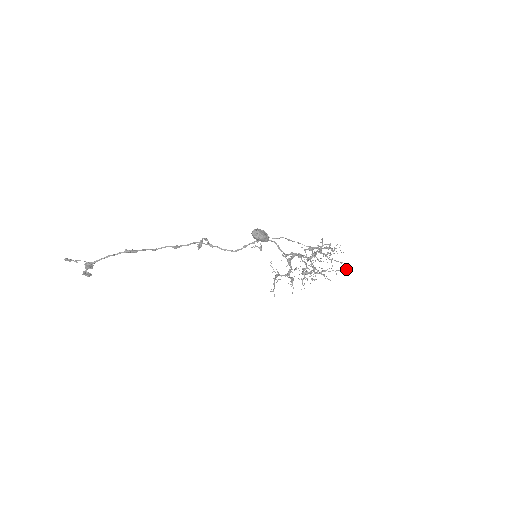
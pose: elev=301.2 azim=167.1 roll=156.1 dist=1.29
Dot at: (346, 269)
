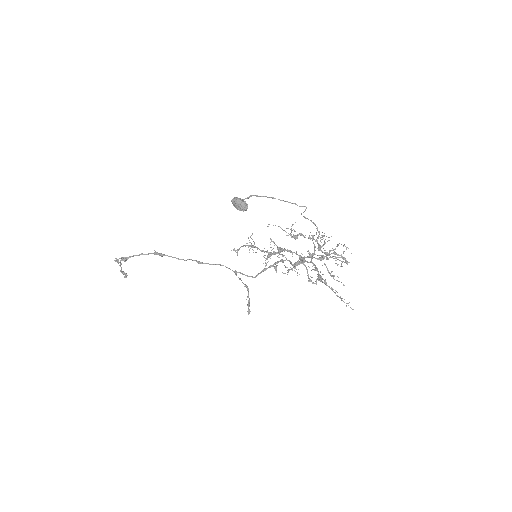
Dot at: (342, 257)
